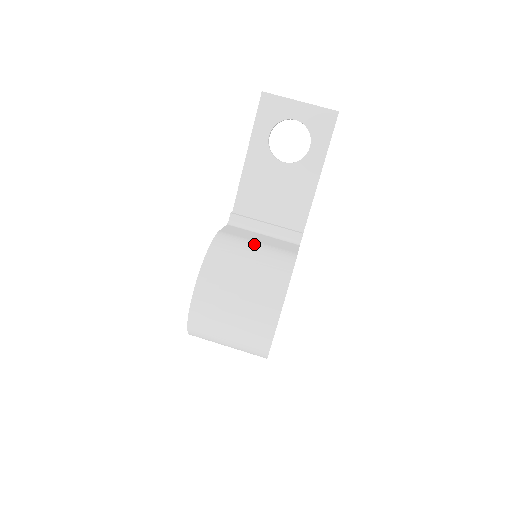
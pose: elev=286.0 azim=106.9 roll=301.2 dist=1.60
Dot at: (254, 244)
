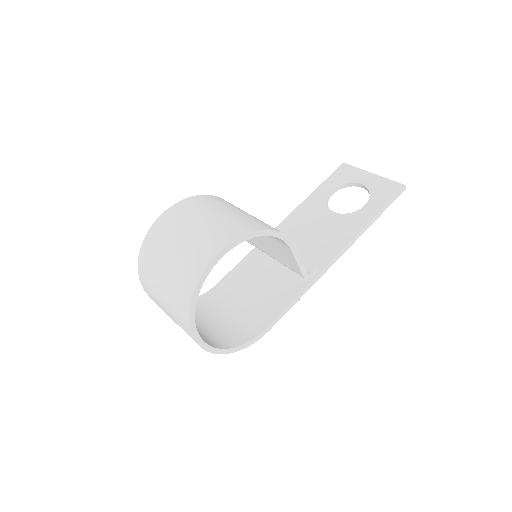
Dot at: occluded
